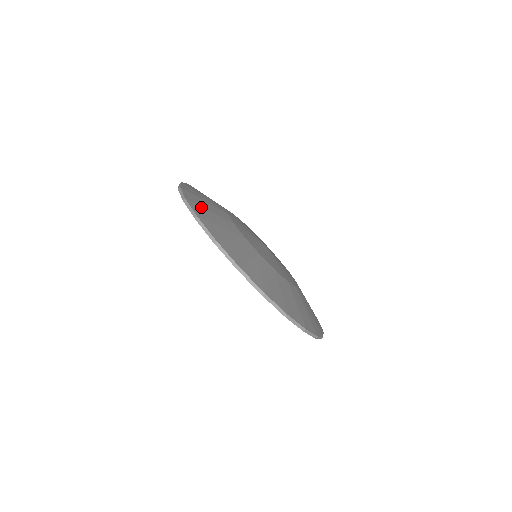
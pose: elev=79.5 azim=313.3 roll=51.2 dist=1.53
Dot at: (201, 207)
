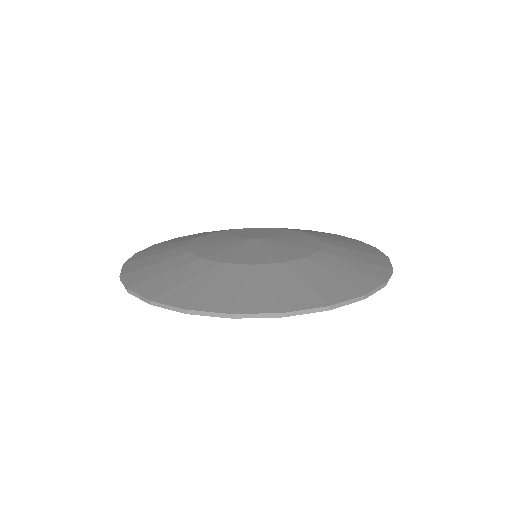
Dot at: (242, 298)
